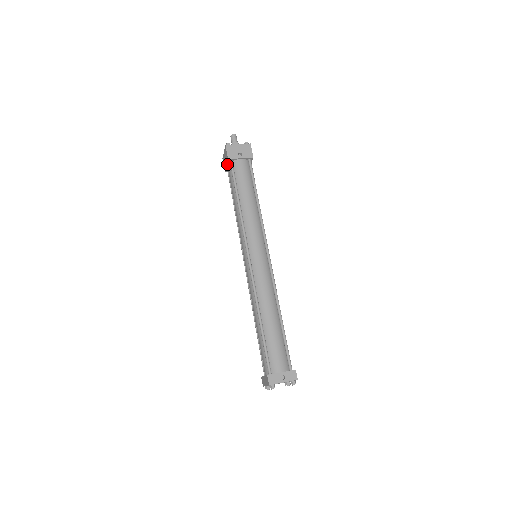
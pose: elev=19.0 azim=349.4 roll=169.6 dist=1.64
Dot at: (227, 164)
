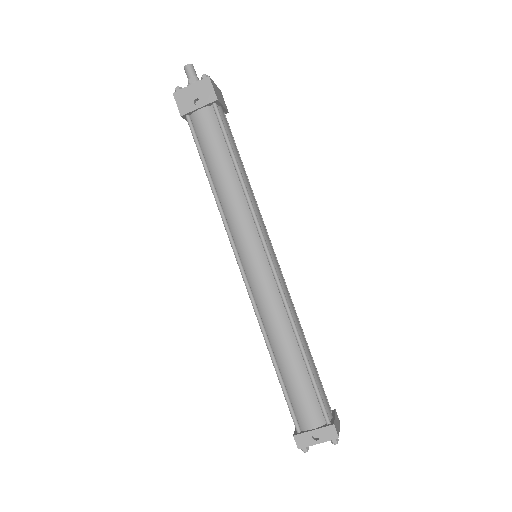
Dot at: occluded
